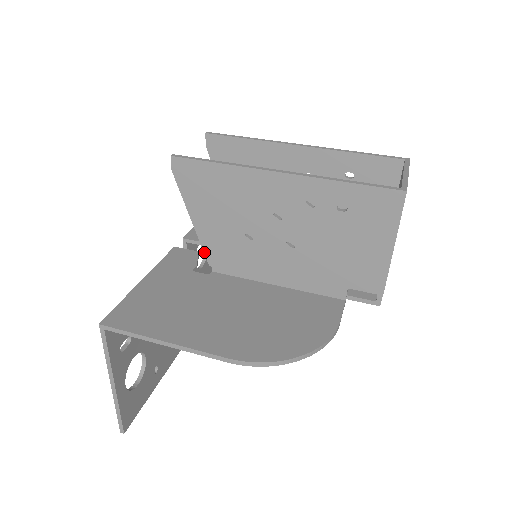
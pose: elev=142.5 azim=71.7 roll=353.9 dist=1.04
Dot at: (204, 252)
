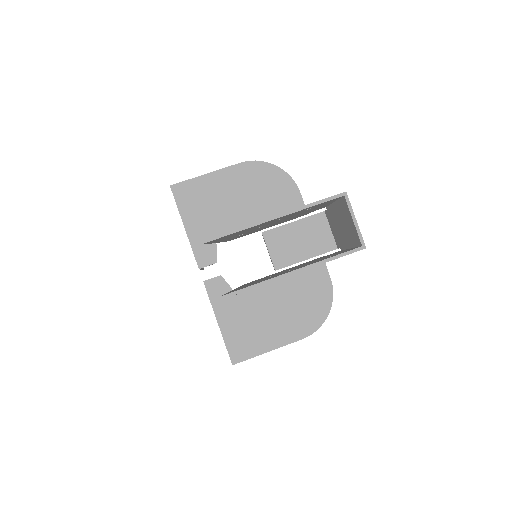
Dot at: occluded
